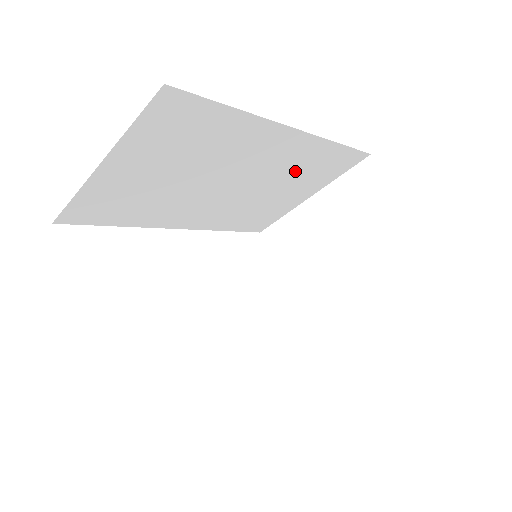
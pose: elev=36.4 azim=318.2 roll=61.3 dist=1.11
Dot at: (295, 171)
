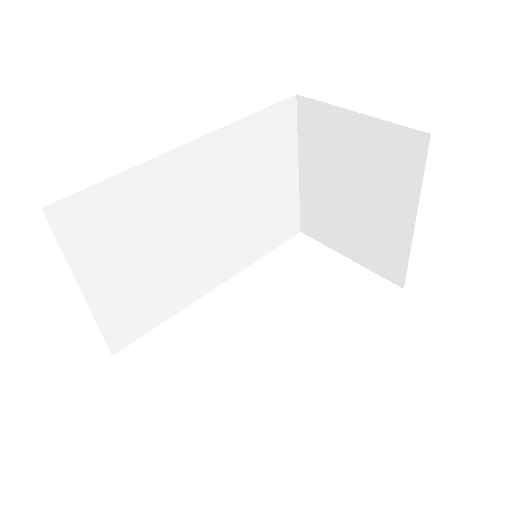
Dot at: (246, 167)
